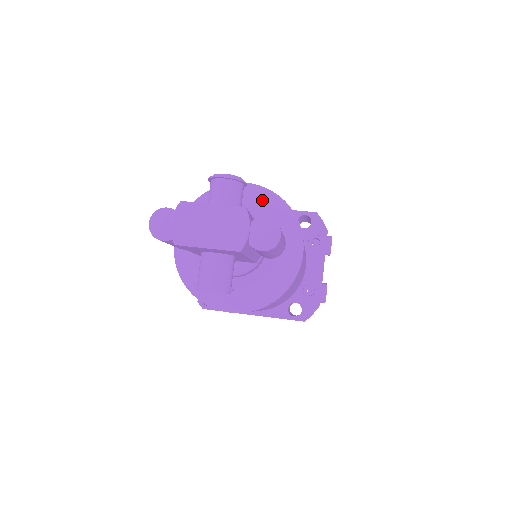
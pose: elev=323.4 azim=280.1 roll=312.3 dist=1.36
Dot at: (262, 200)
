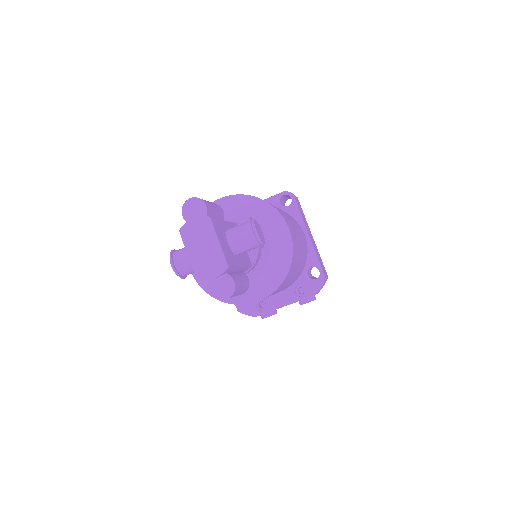
Dot at: (280, 251)
